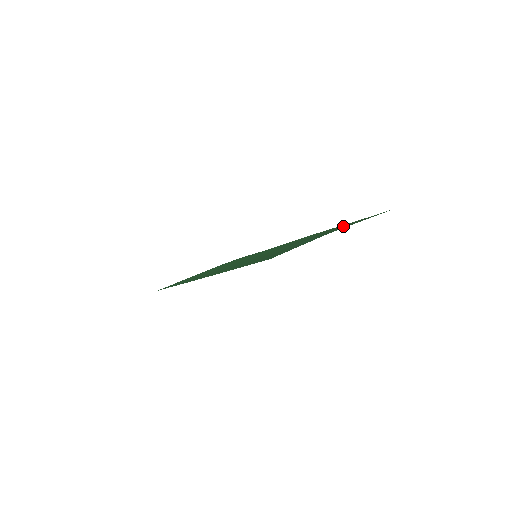
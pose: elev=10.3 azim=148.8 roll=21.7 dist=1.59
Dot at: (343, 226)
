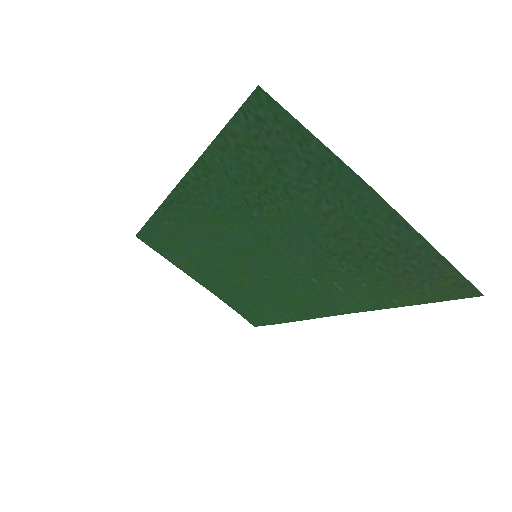
Dot at: (391, 264)
